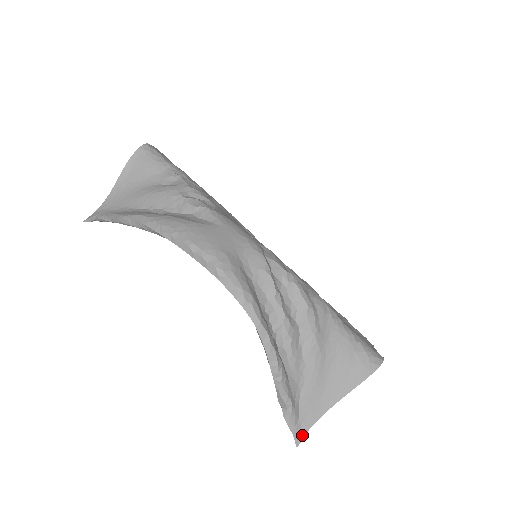
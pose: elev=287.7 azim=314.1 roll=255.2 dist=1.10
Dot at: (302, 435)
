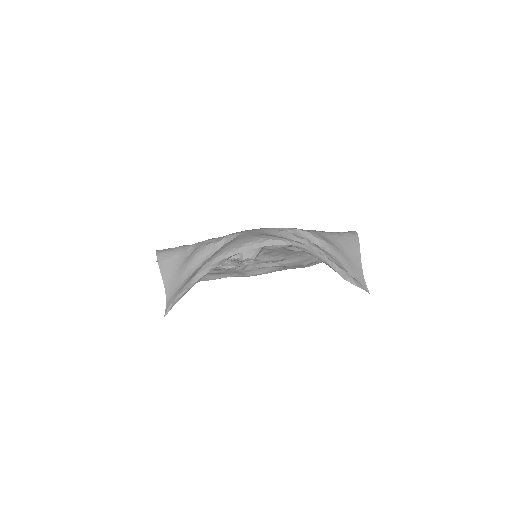
Dot at: (365, 287)
